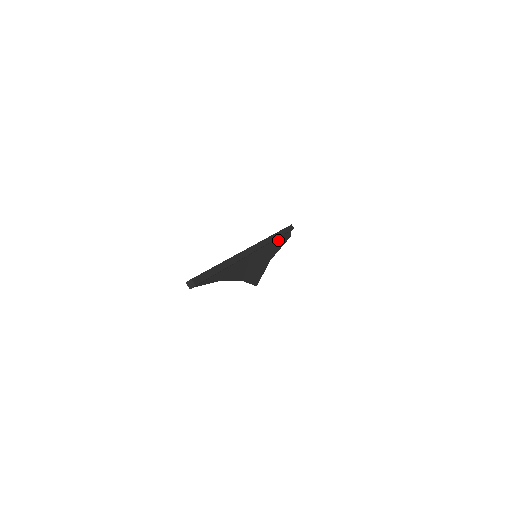
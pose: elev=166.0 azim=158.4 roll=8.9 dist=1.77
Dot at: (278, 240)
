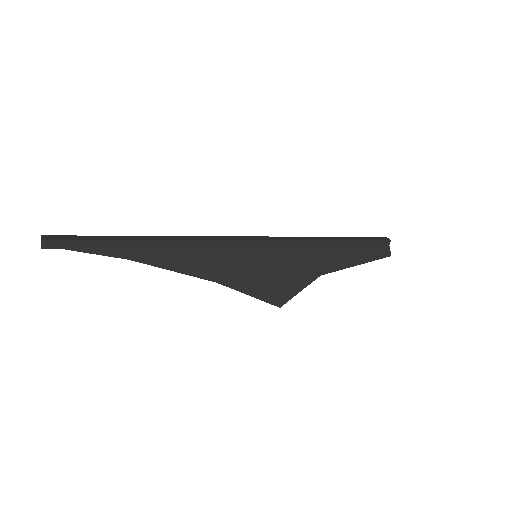
Dot at: (336, 250)
